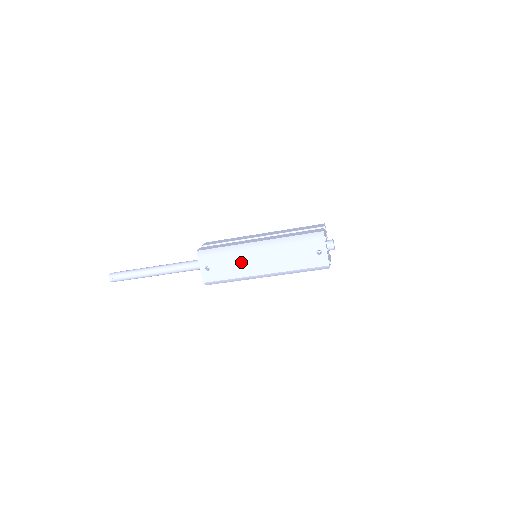
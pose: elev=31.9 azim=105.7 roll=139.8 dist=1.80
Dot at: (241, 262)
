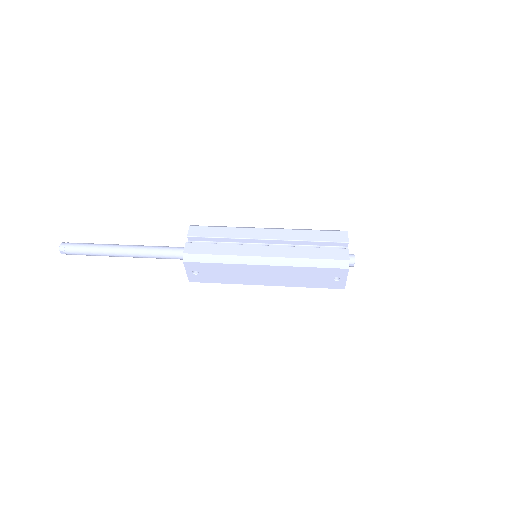
Dot at: (239, 273)
